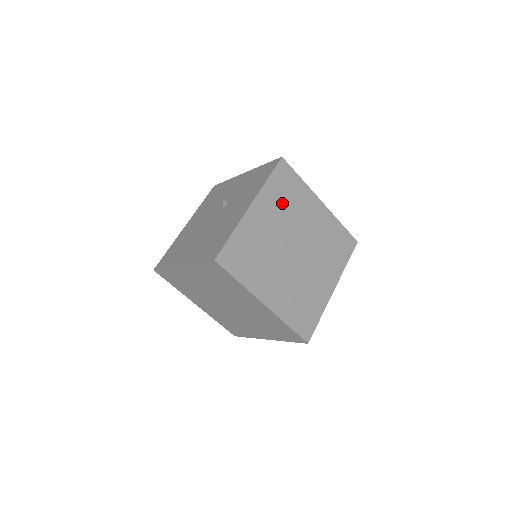
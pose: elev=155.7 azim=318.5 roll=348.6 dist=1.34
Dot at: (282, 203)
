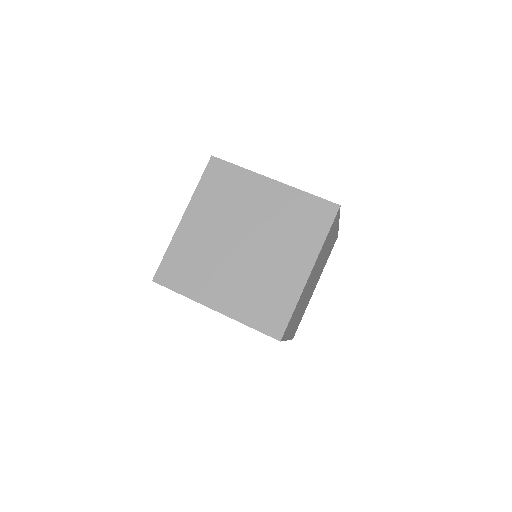
Dot at: occluded
